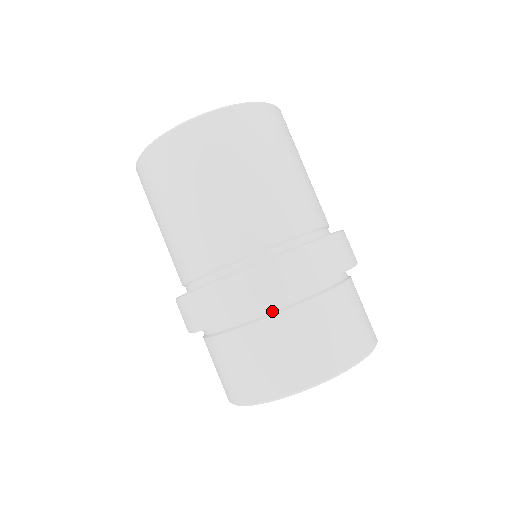
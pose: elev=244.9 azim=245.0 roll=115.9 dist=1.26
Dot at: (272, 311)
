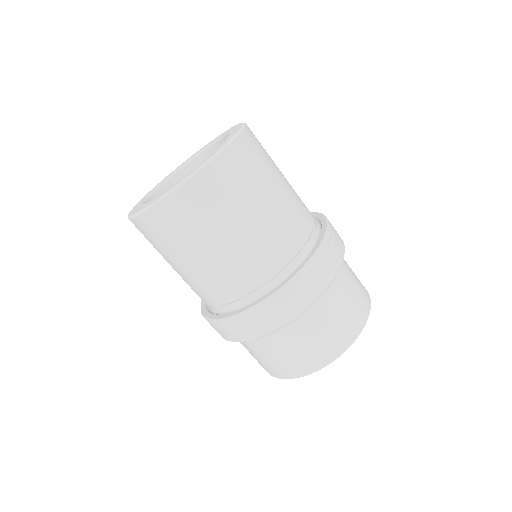
Dot at: occluded
